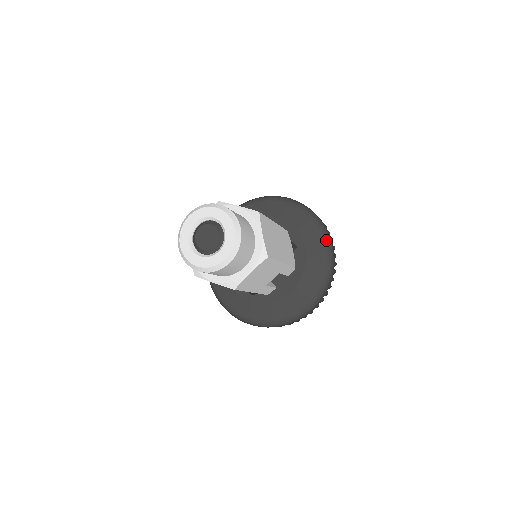
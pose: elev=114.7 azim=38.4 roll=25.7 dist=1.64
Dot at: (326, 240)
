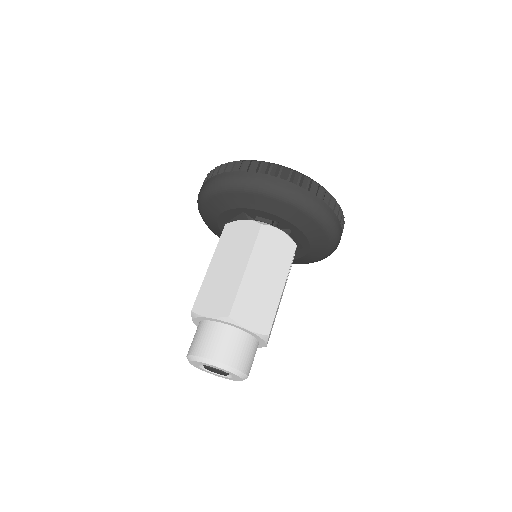
Dot at: (303, 206)
